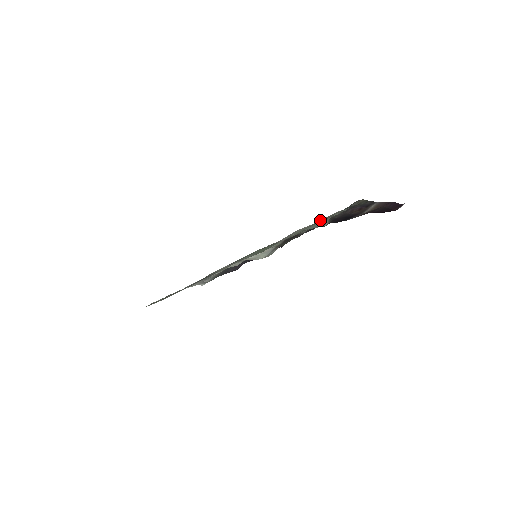
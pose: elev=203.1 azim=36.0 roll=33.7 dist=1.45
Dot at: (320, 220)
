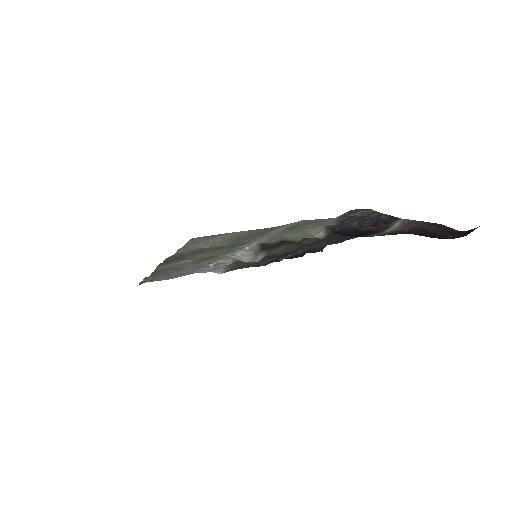
Dot at: (288, 228)
